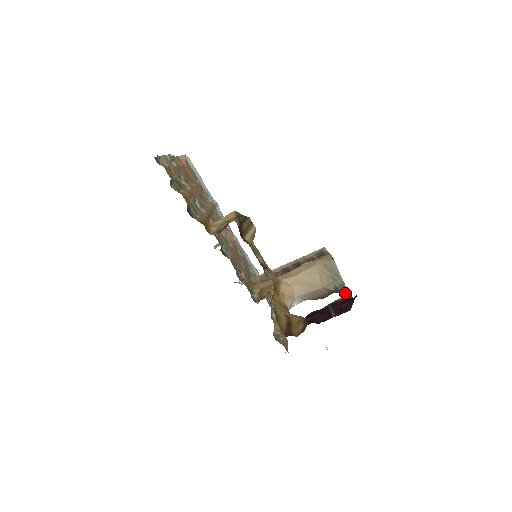
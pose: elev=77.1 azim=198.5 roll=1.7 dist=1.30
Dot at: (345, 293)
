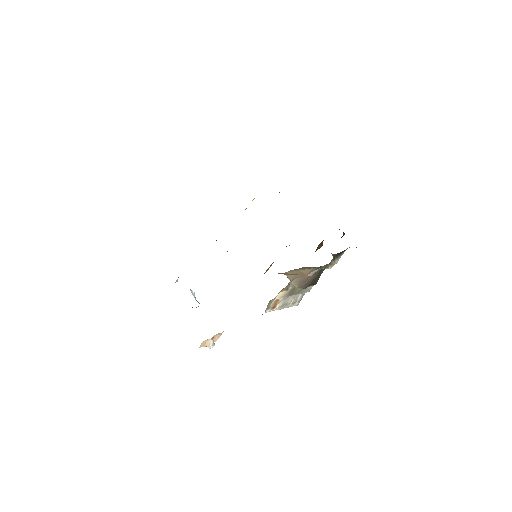
Dot at: (327, 264)
